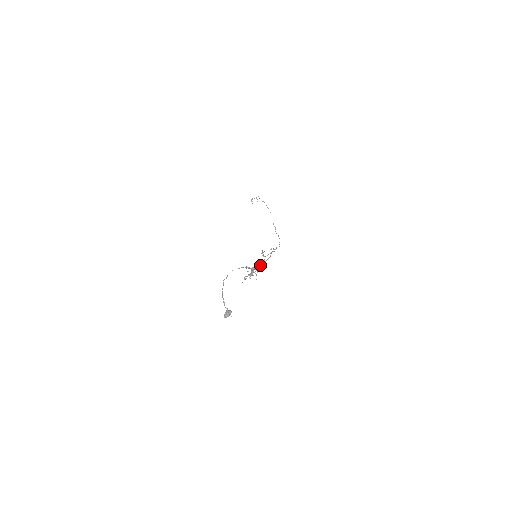
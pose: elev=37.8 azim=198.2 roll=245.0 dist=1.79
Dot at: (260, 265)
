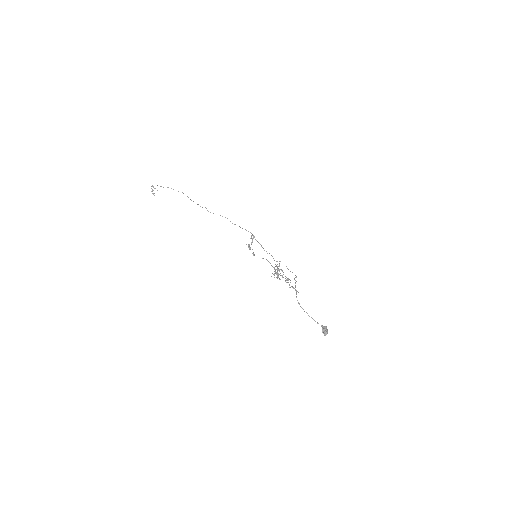
Dot at: (279, 264)
